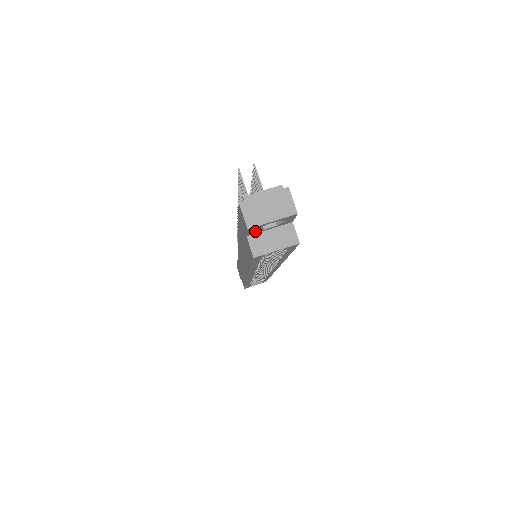
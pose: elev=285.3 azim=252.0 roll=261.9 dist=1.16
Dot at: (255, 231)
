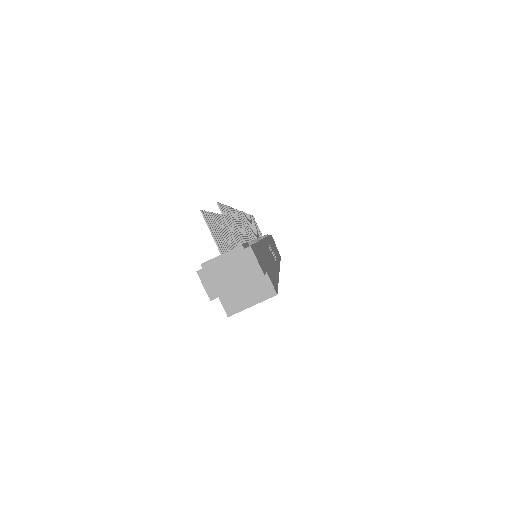
Dot at: occluded
